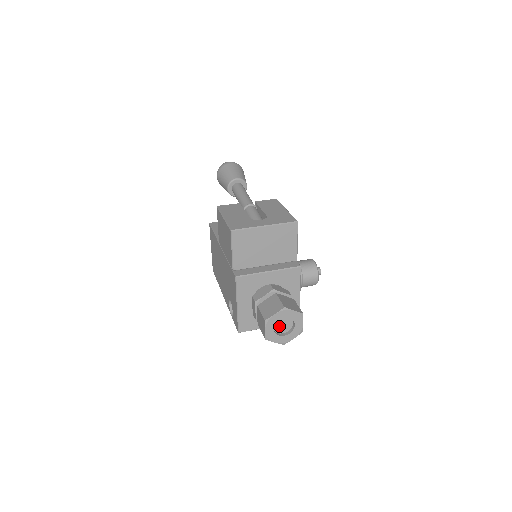
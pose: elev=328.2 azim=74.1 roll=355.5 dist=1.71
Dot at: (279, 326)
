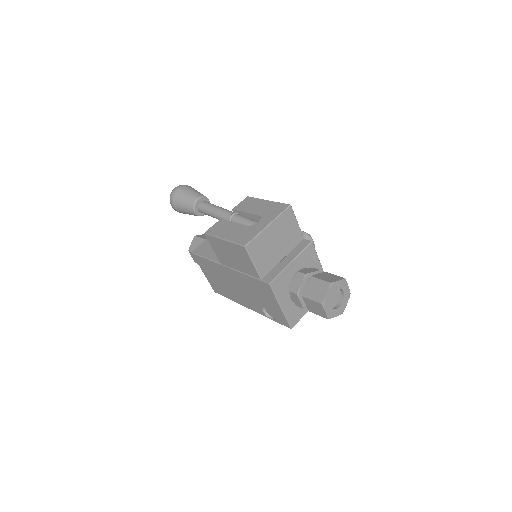
Dot at: (332, 301)
